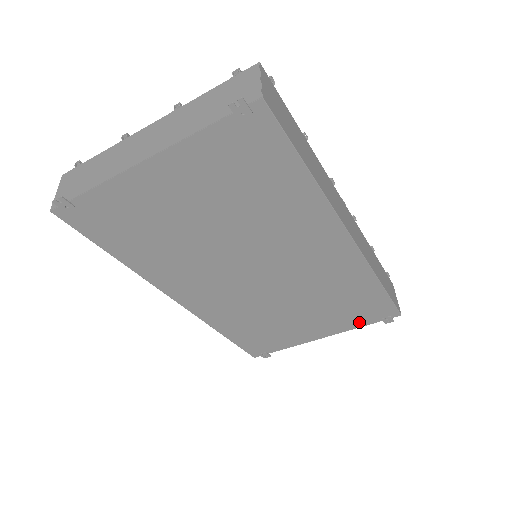
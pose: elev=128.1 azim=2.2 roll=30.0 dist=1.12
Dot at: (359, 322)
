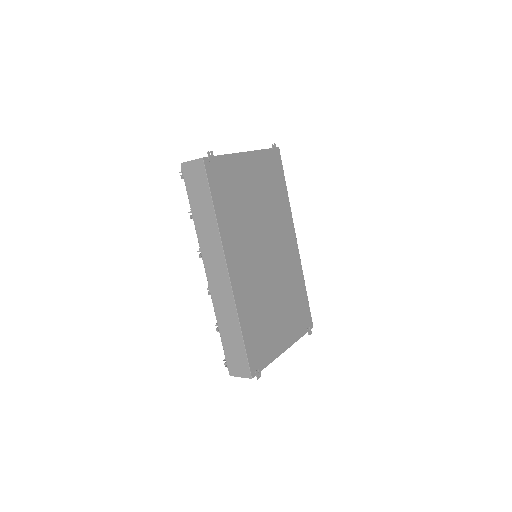
Dot at: (299, 331)
